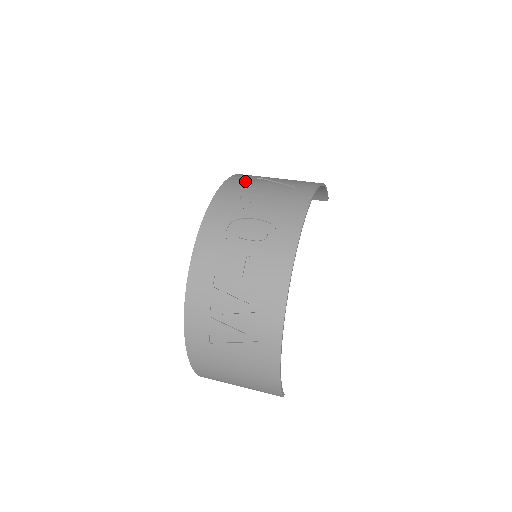
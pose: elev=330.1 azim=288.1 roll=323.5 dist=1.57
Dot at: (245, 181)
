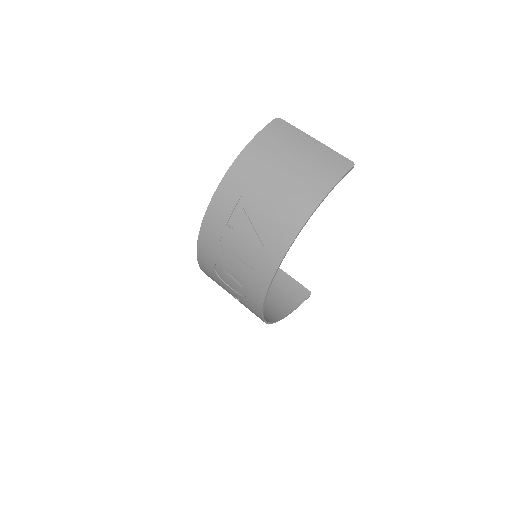
Dot at: (227, 209)
